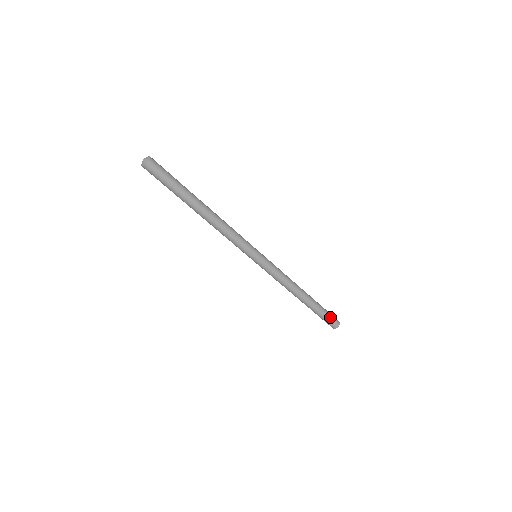
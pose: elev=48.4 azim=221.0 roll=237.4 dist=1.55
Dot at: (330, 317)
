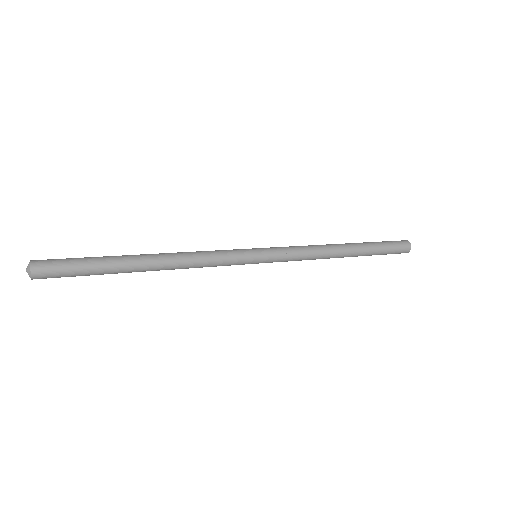
Dot at: (394, 247)
